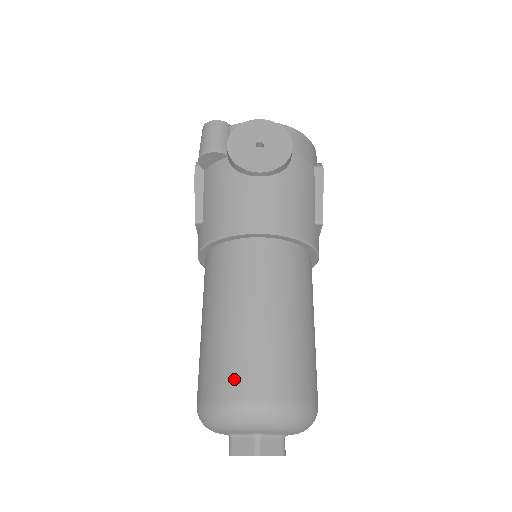
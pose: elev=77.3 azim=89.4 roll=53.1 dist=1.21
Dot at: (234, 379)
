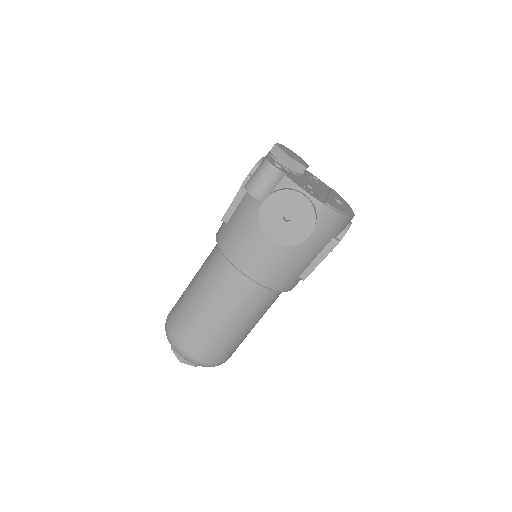
Dot at: (182, 334)
